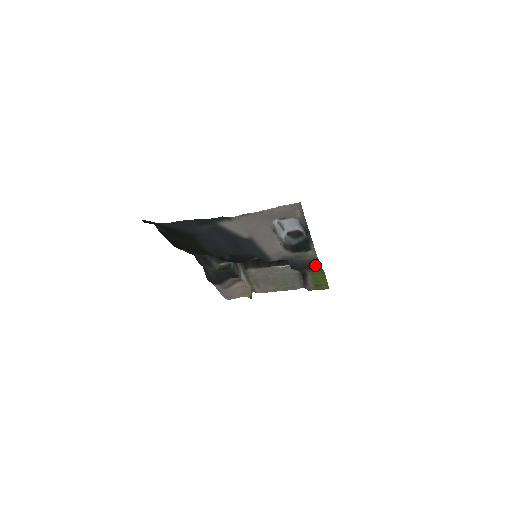
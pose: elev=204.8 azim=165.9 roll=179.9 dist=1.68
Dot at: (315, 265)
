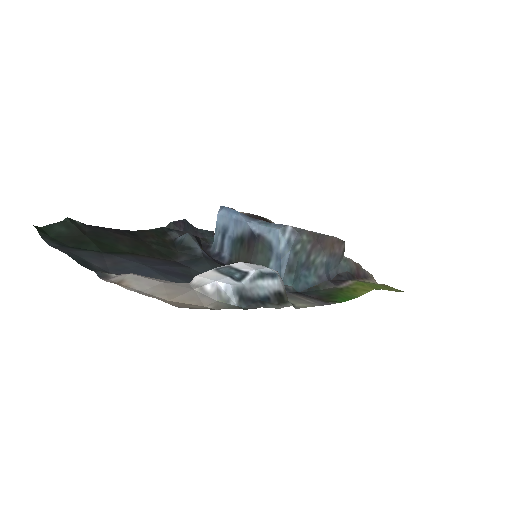
Dot at: (336, 298)
